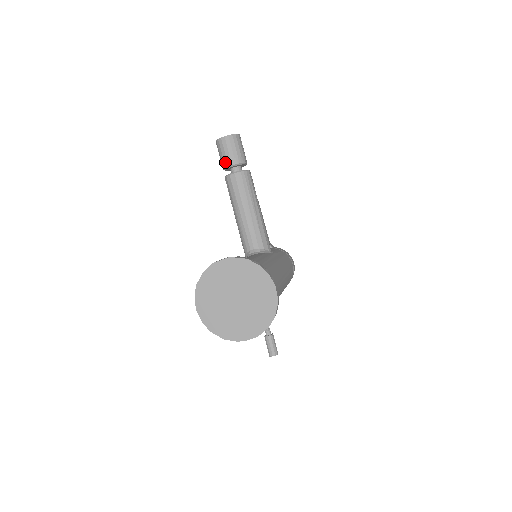
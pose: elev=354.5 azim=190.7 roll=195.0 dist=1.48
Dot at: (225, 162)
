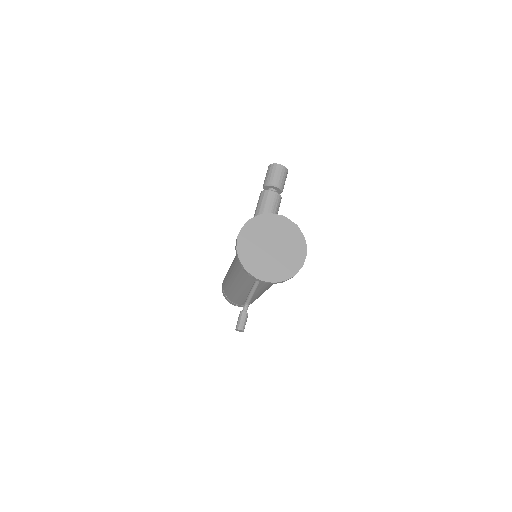
Dot at: (270, 180)
